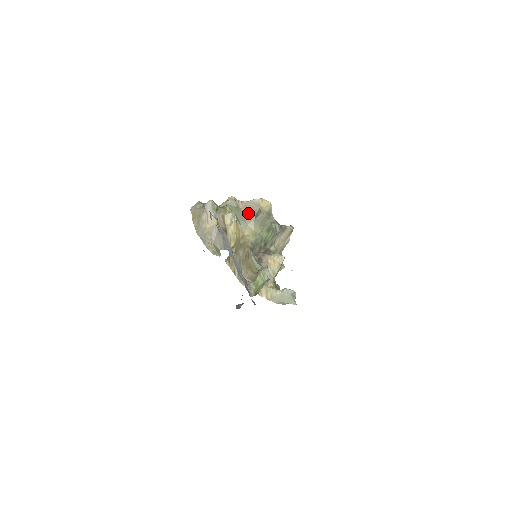
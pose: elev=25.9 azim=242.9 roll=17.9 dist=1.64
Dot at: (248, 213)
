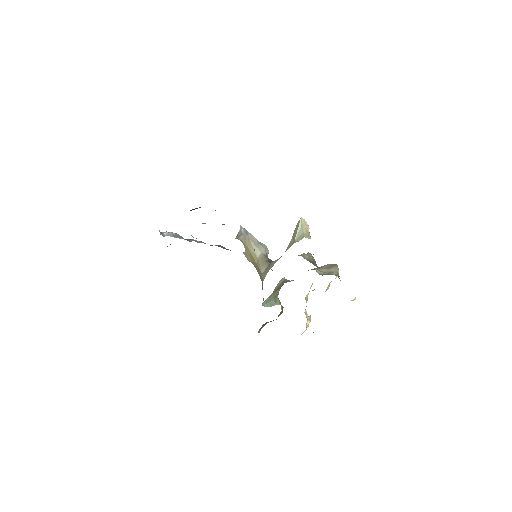
Dot at: occluded
